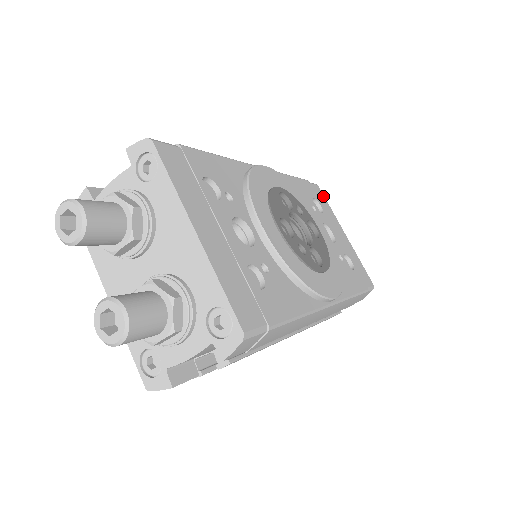
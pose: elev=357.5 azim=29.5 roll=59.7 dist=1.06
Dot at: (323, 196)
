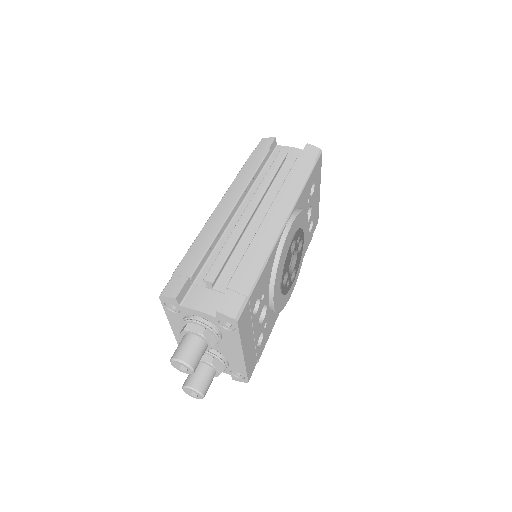
Dot at: (321, 162)
